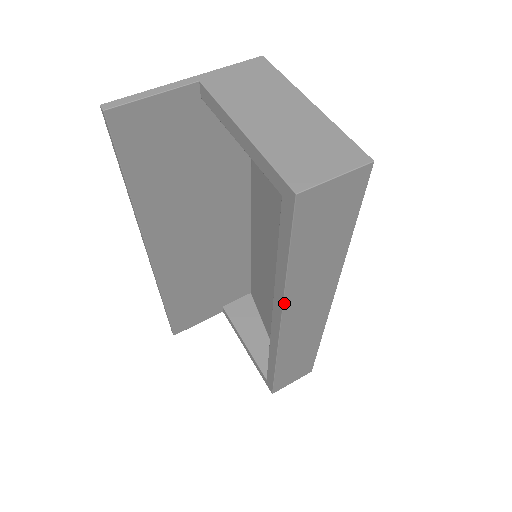
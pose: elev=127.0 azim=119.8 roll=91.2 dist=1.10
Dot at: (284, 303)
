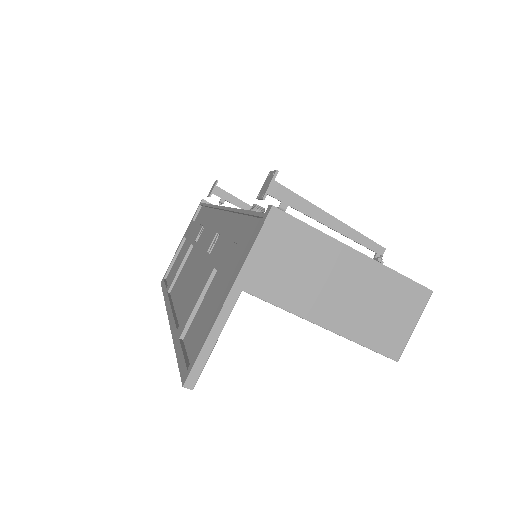
Dot at: occluded
